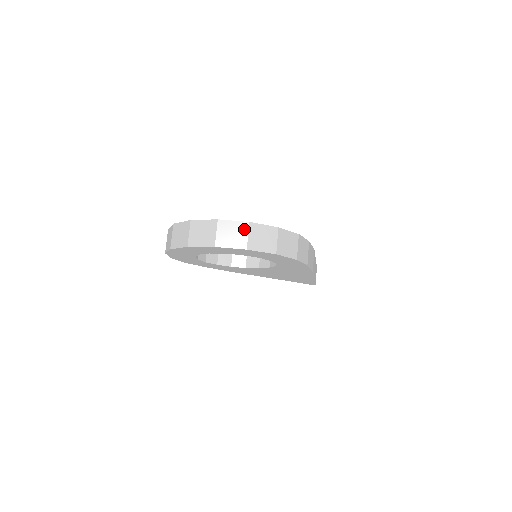
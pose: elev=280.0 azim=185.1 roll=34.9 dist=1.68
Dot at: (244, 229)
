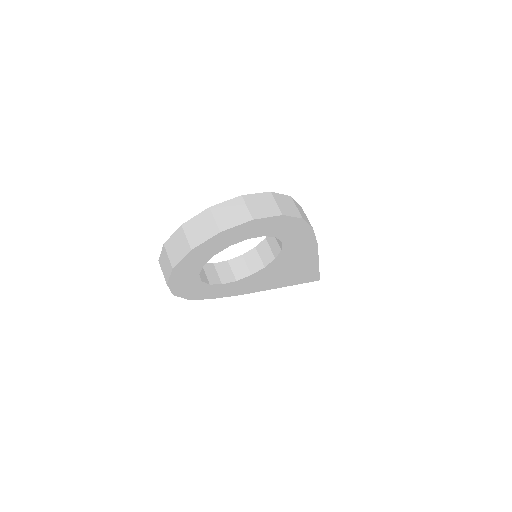
Dot at: (240, 203)
